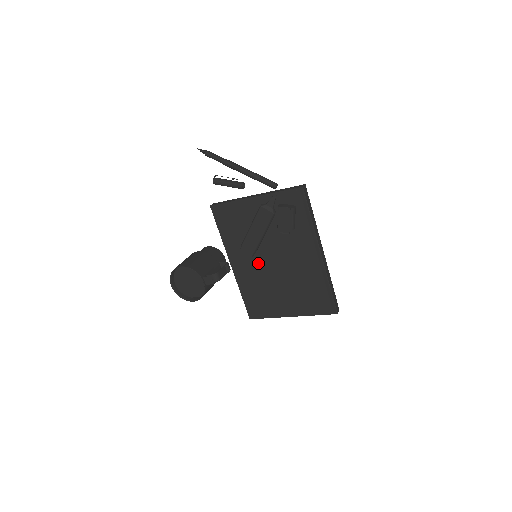
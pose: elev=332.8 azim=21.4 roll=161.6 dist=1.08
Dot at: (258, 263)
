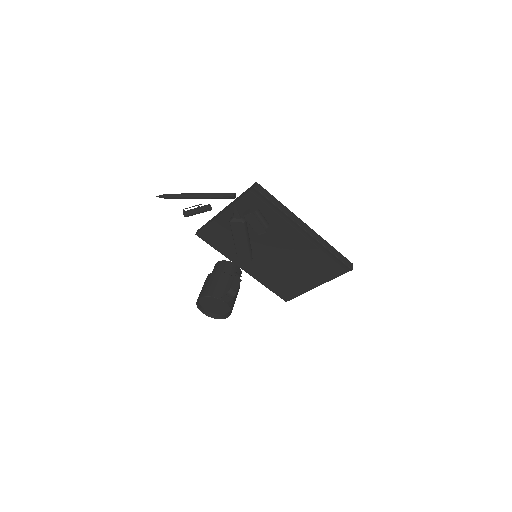
Dot at: (262, 259)
